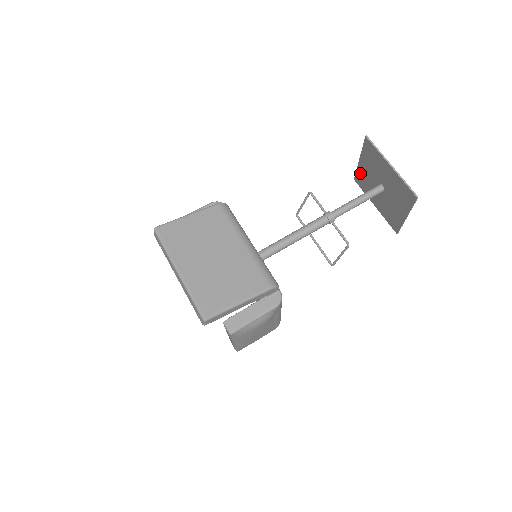
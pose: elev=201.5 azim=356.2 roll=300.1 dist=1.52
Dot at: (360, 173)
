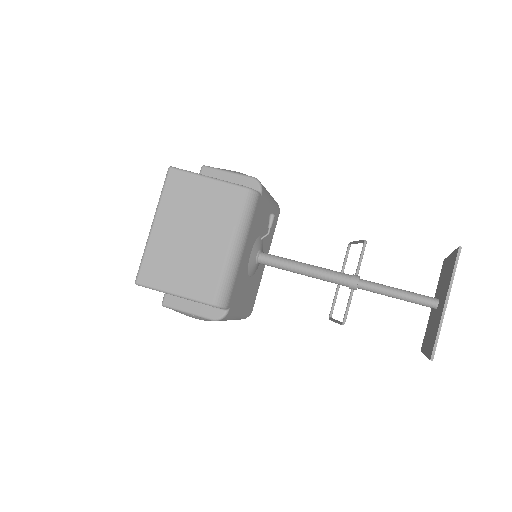
Dot at: (445, 264)
